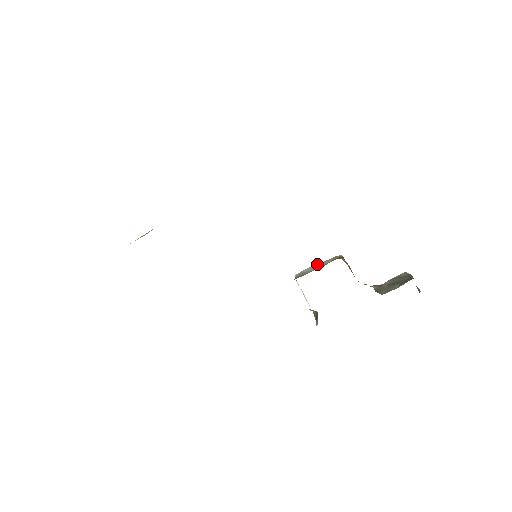
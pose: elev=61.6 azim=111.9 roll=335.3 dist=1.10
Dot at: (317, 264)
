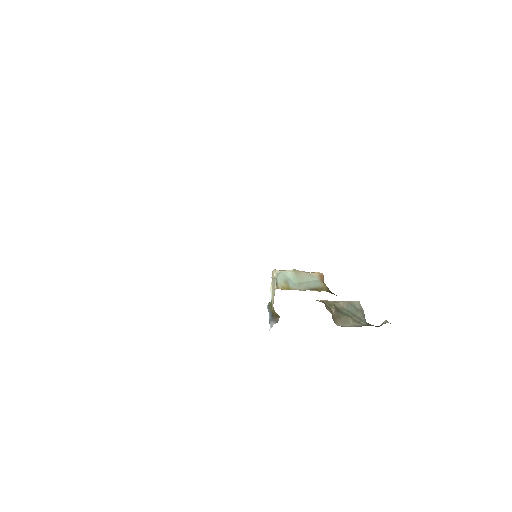
Dot at: (300, 273)
